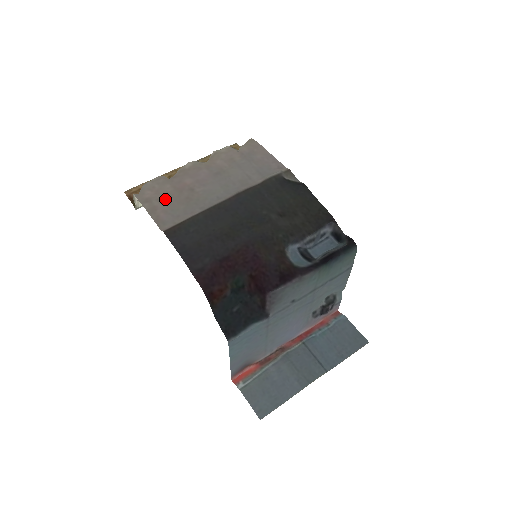
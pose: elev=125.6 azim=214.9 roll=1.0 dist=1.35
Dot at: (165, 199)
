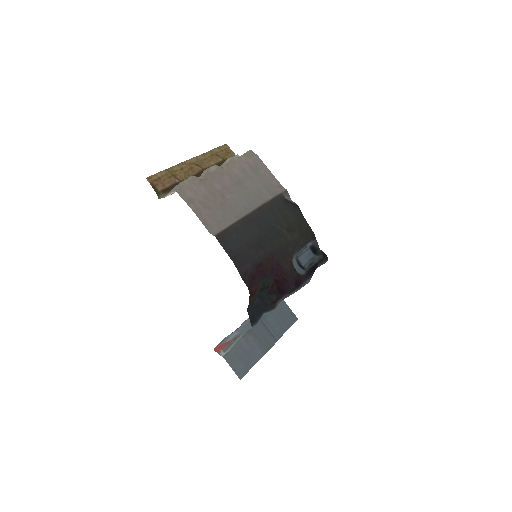
Dot at: (205, 202)
